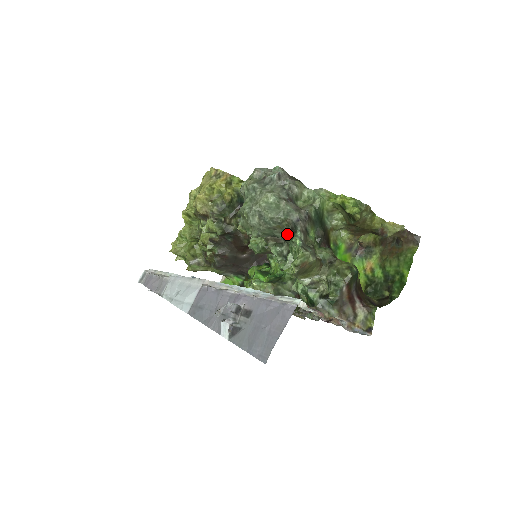
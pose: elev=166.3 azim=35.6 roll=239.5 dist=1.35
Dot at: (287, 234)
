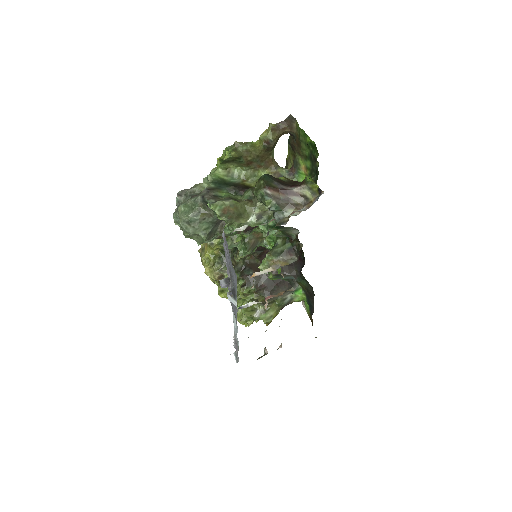
Dot at: (211, 212)
